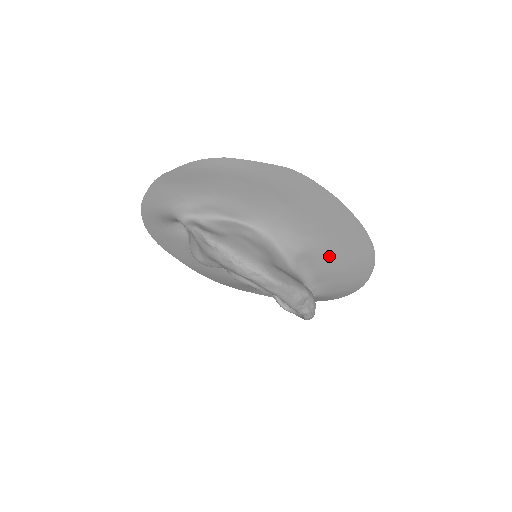
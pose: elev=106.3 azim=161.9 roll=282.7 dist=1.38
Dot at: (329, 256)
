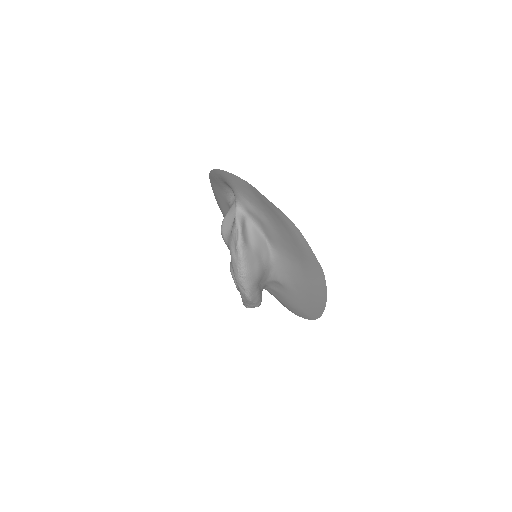
Dot at: (291, 297)
